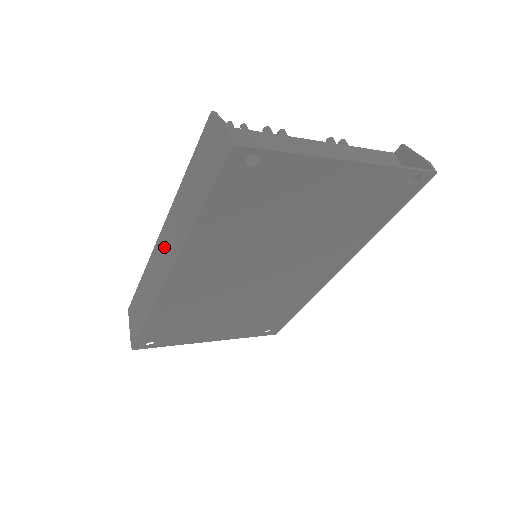
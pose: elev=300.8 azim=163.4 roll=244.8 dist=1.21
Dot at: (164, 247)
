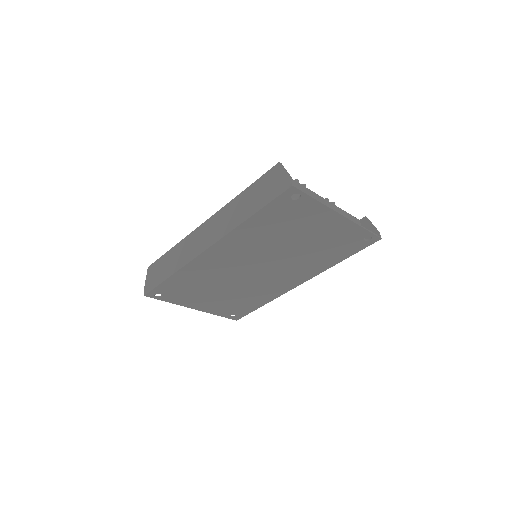
Dot at: (208, 230)
